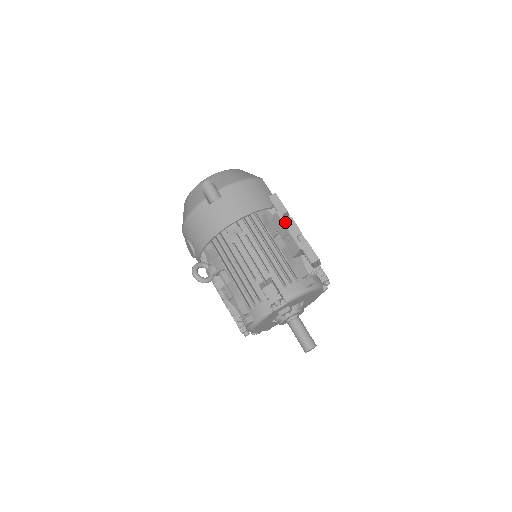
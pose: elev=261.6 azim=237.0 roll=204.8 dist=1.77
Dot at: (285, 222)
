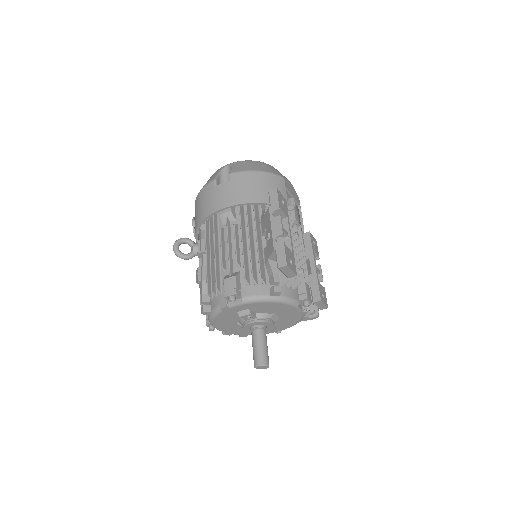
Dot at: (272, 219)
